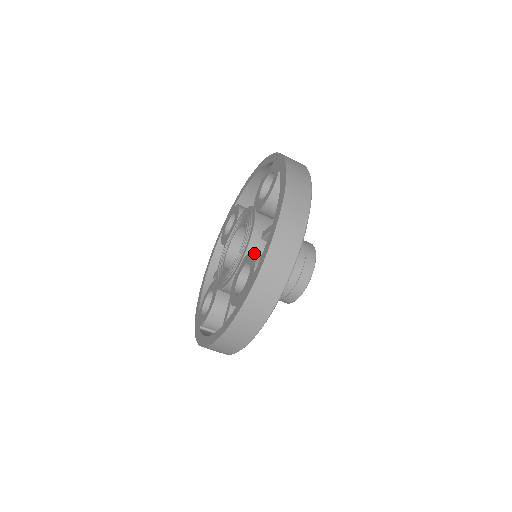
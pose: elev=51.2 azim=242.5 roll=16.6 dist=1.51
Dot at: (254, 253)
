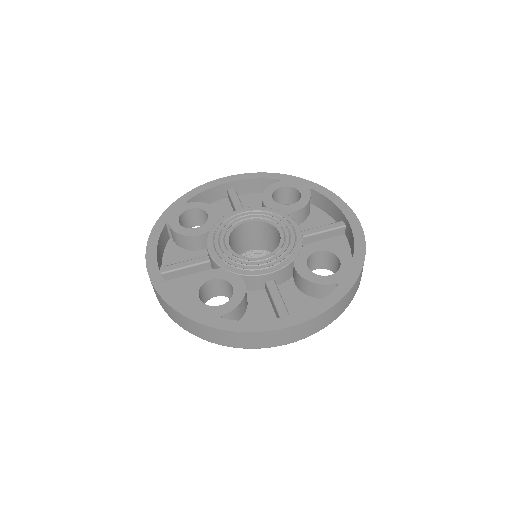
Dot at: (243, 299)
